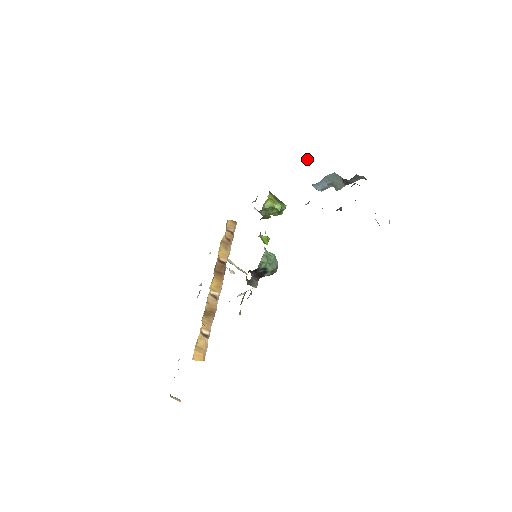
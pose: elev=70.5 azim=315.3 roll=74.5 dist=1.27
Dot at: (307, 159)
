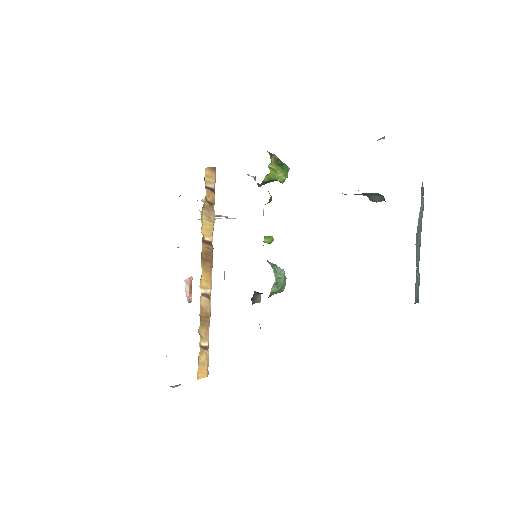
Dot at: occluded
